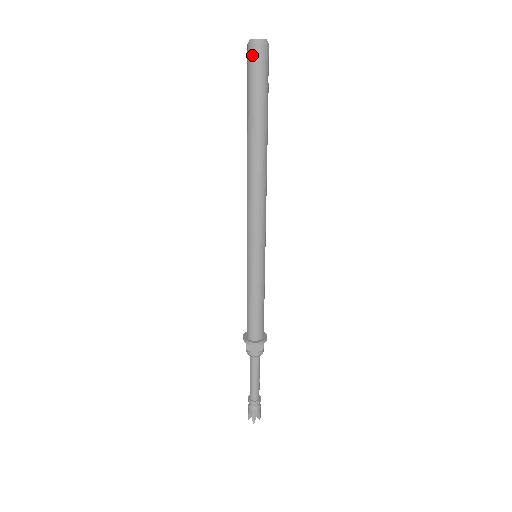
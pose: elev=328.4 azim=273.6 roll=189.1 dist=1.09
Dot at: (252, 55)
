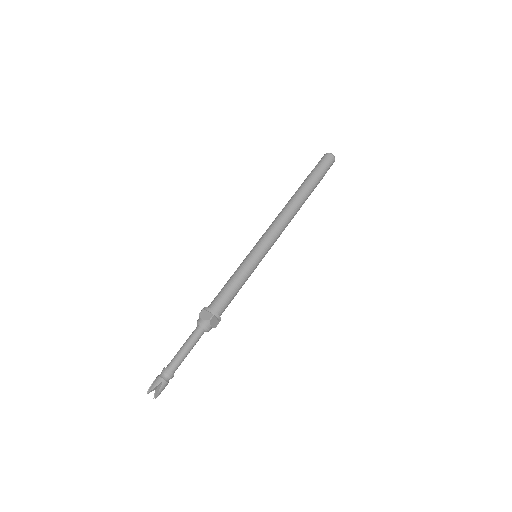
Dot at: (323, 157)
